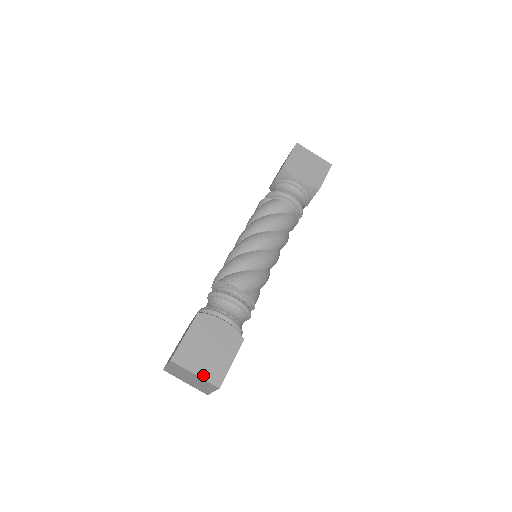
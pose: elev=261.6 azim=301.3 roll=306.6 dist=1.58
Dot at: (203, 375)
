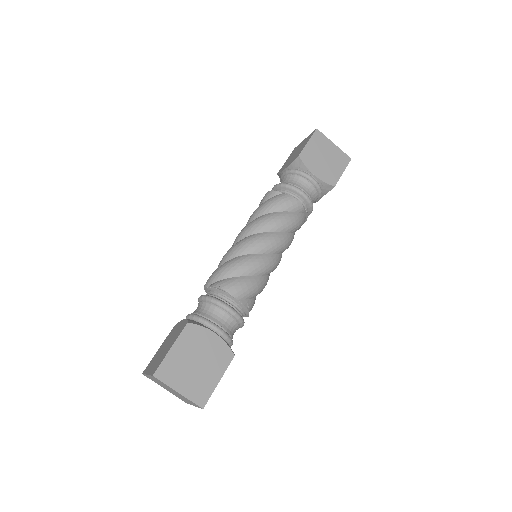
Dot at: (187, 393)
